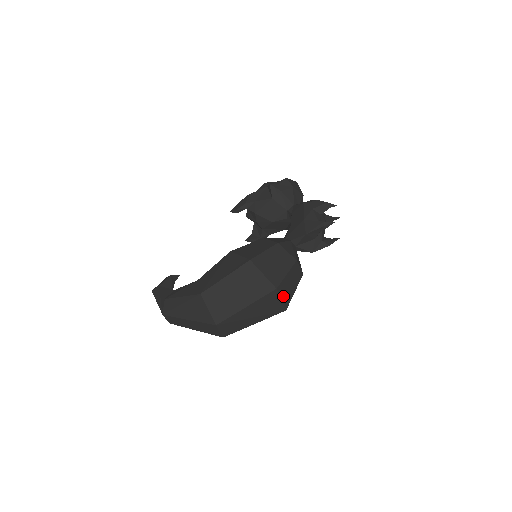
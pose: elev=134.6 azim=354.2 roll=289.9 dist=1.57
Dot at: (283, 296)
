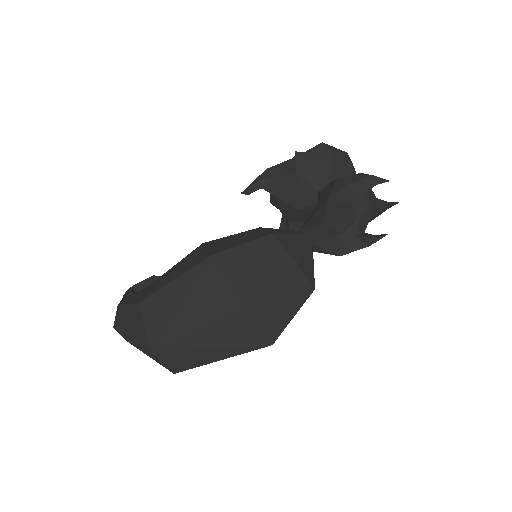
Dot at: (264, 320)
